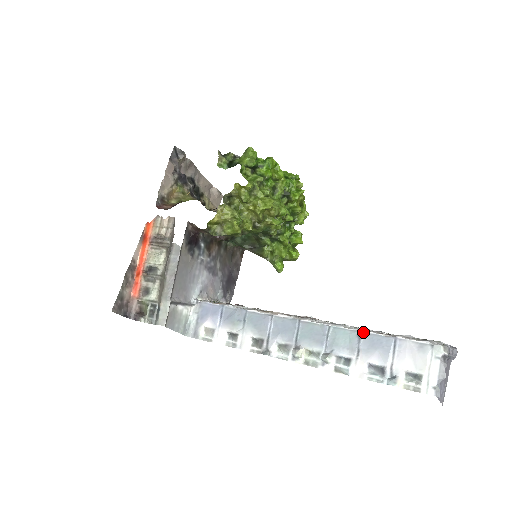
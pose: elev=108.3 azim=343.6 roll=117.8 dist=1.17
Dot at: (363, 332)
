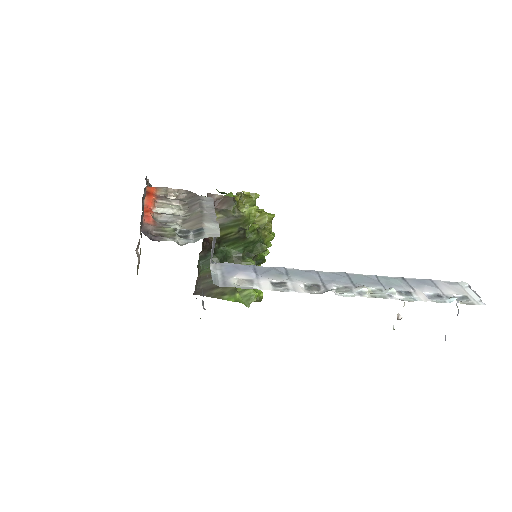
Dot at: (405, 278)
